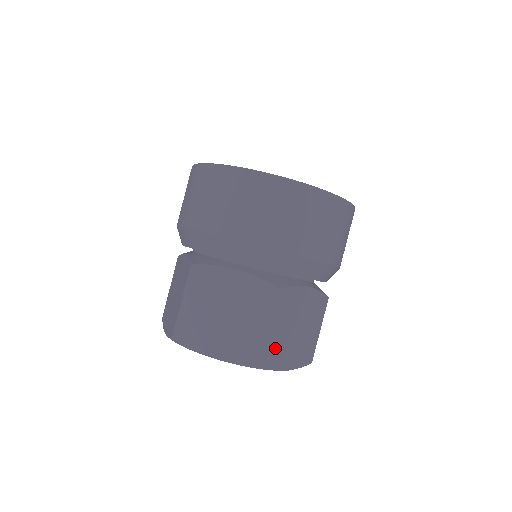
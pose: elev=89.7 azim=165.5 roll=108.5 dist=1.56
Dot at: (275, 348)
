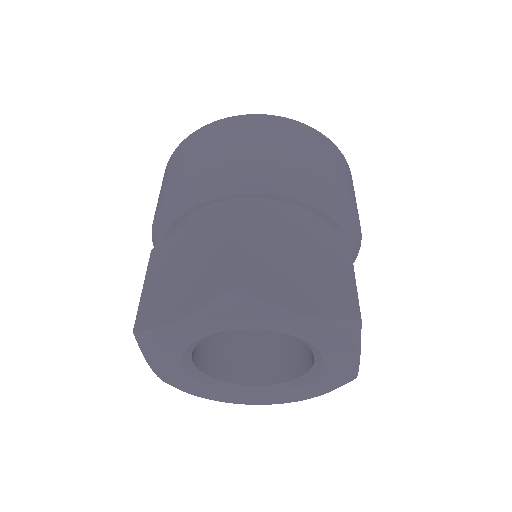
Dot at: occluded
